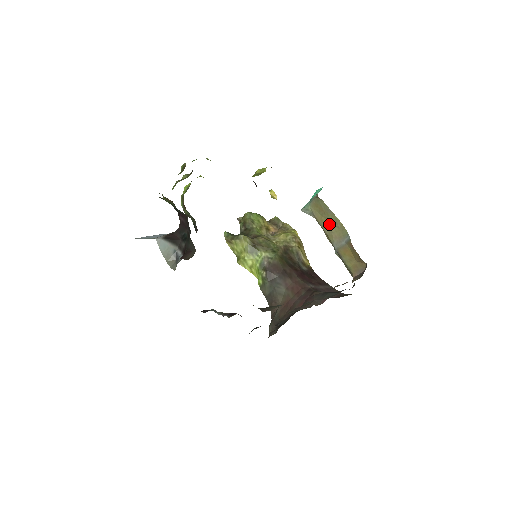
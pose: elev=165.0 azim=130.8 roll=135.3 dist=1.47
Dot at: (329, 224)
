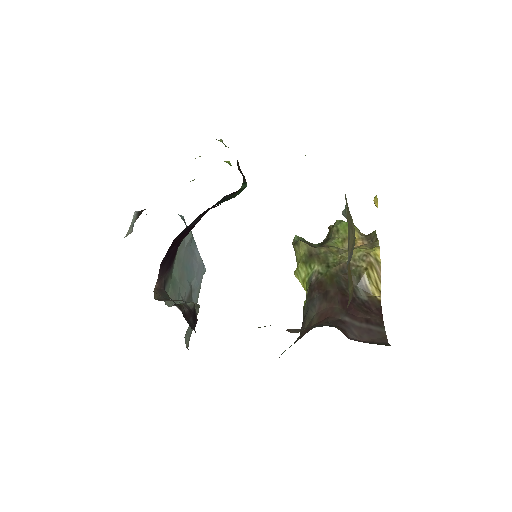
Dot at: (350, 230)
